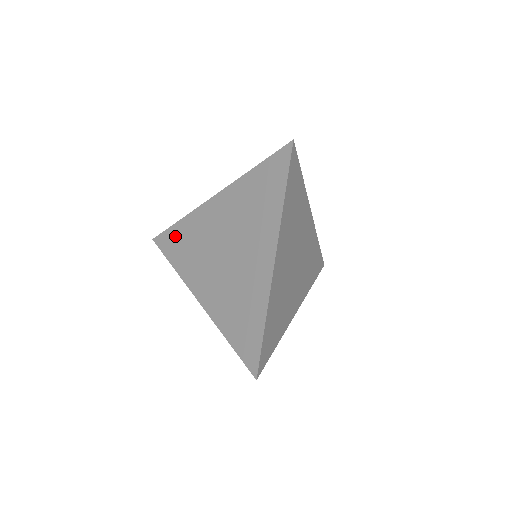
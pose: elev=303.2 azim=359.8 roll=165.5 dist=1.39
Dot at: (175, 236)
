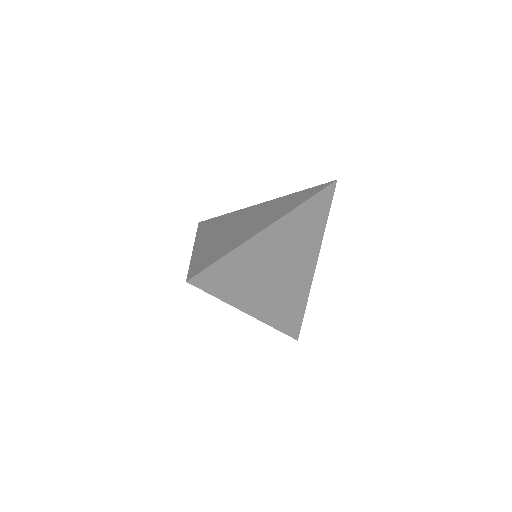
Dot at: (215, 220)
